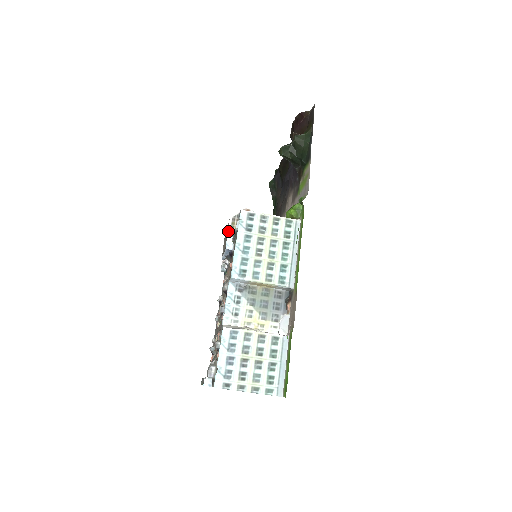
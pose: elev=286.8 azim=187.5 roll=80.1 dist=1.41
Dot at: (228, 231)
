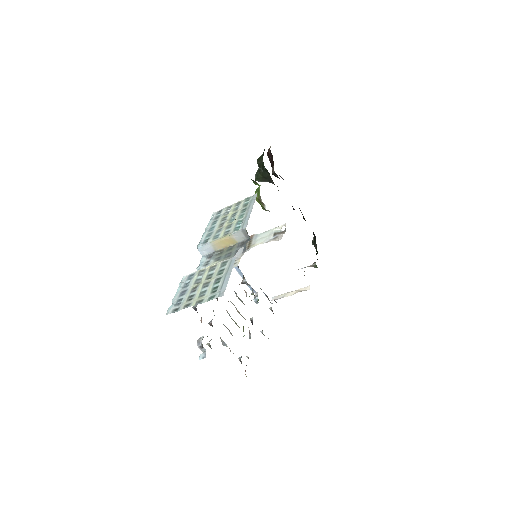
Dot at: occluded
